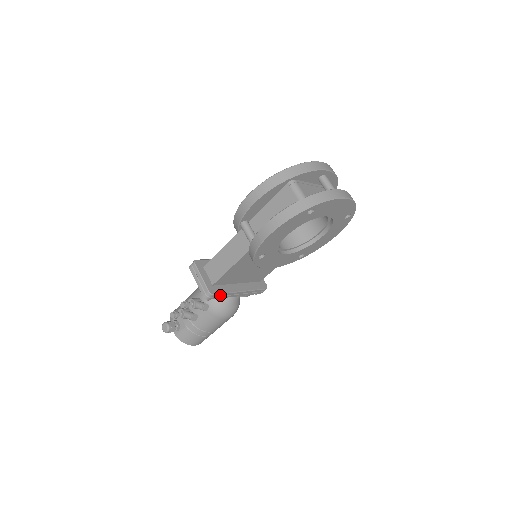
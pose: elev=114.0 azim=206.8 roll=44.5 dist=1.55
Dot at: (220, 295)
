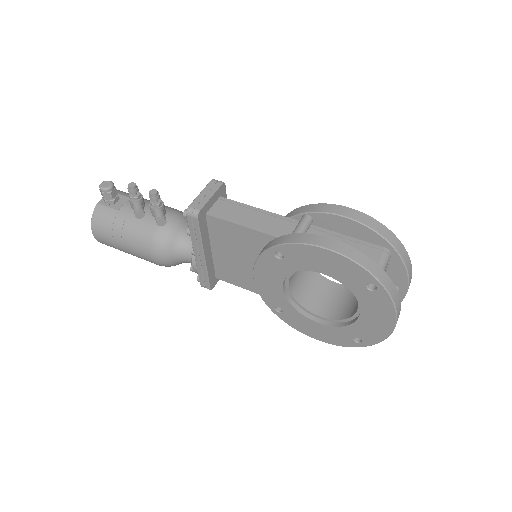
Dot at: (196, 229)
